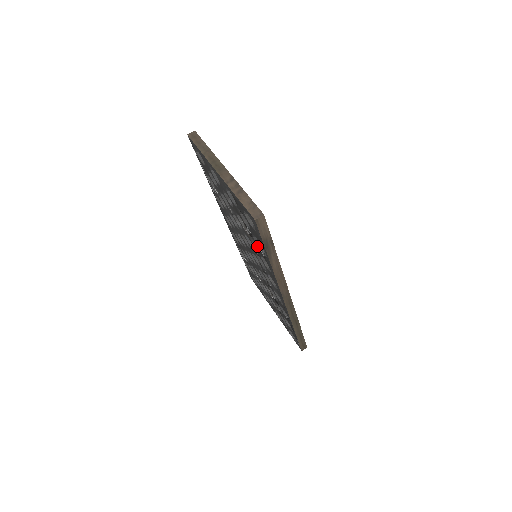
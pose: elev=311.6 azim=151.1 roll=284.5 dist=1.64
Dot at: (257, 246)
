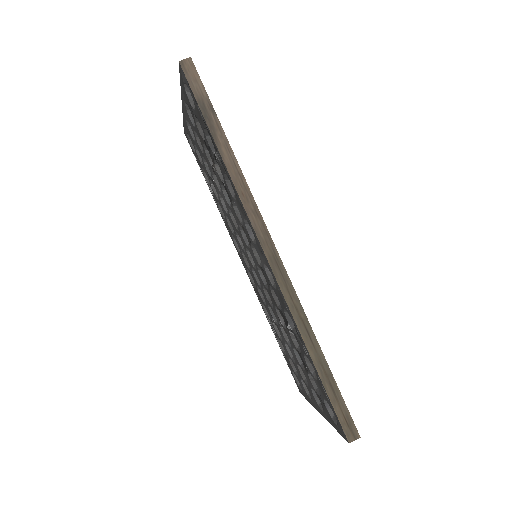
Dot at: (216, 160)
